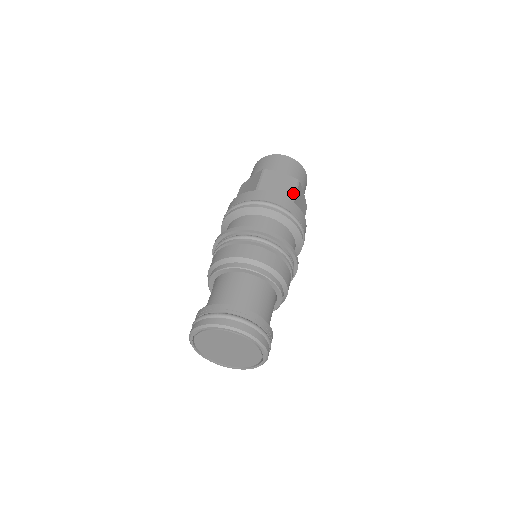
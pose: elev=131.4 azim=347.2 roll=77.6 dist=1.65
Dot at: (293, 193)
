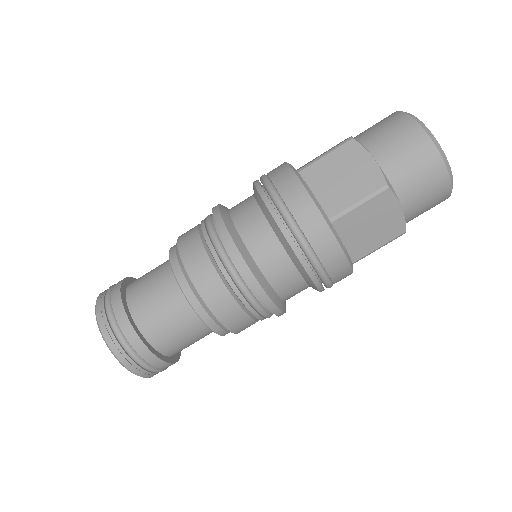
Dot at: (373, 249)
